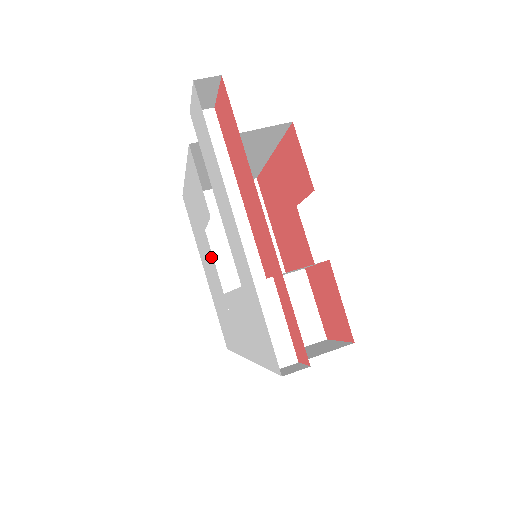
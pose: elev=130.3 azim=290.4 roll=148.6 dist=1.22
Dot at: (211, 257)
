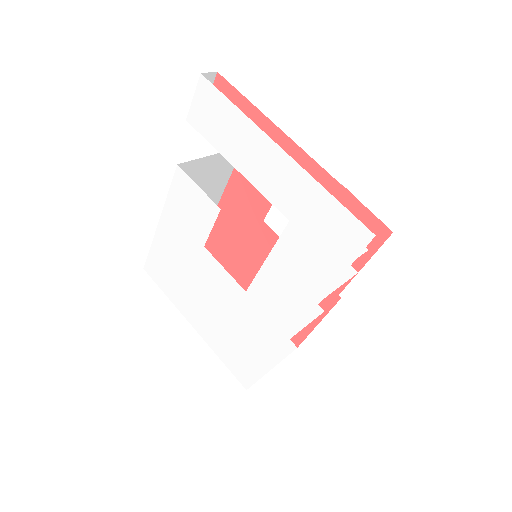
Dot at: (215, 273)
